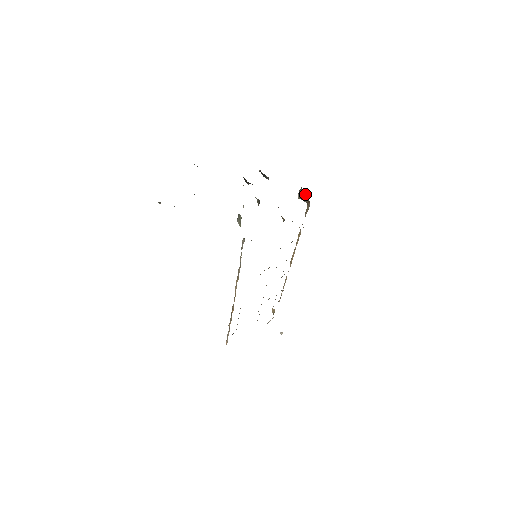
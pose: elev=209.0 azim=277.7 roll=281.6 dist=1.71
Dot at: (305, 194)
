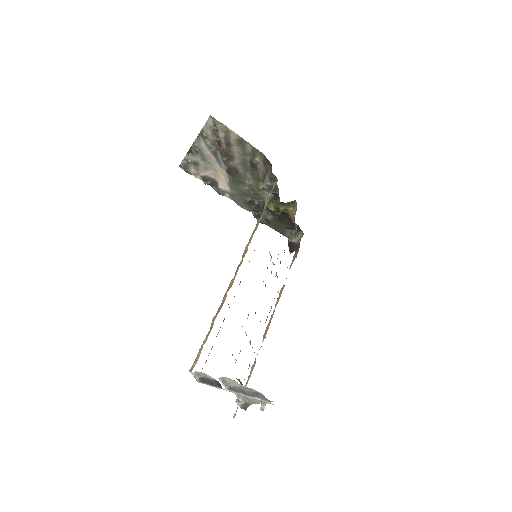
Dot at: (298, 233)
